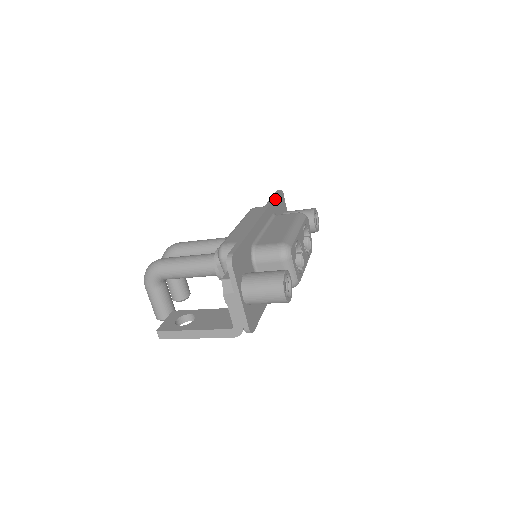
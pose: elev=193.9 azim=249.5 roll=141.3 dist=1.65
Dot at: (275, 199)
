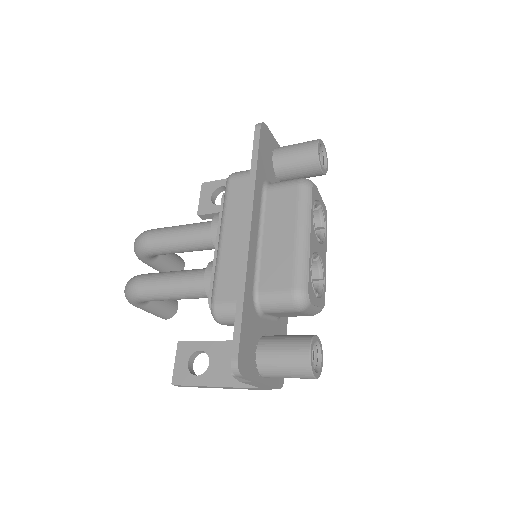
Dot at: (258, 159)
